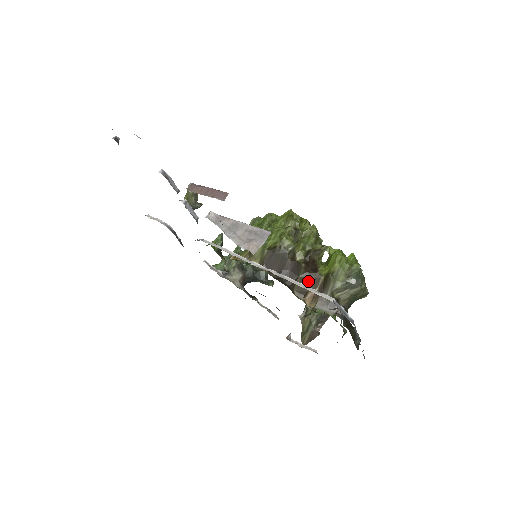
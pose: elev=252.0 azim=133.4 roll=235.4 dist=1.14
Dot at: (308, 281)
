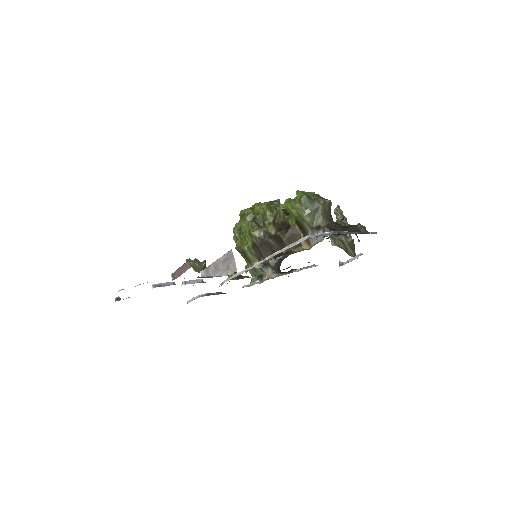
Dot at: (292, 237)
